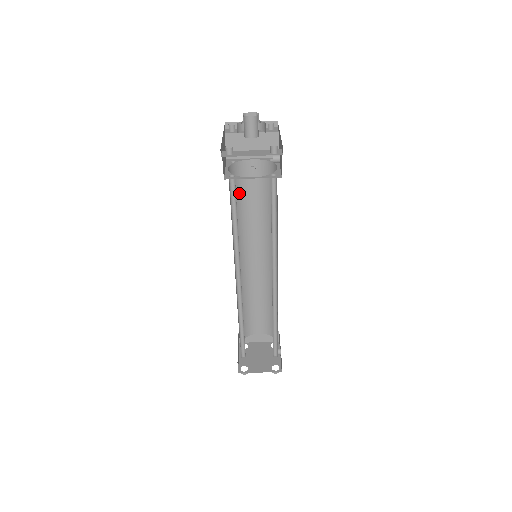
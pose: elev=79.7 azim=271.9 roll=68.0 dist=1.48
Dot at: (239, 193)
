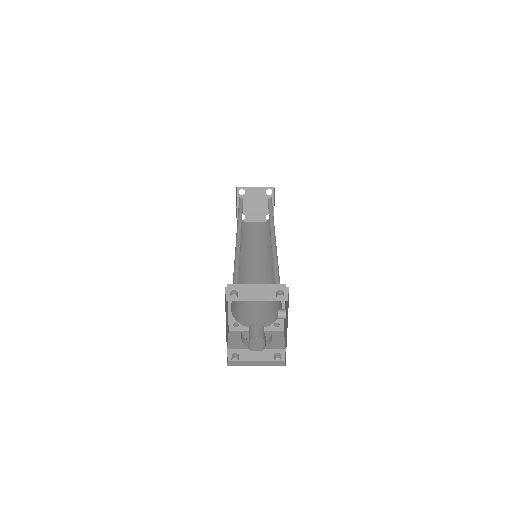
Dot at: occluded
